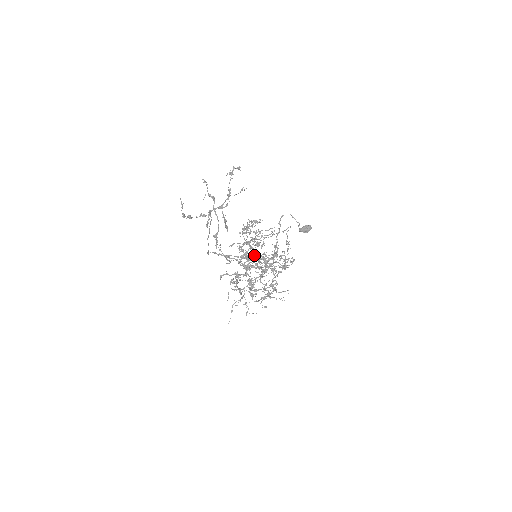
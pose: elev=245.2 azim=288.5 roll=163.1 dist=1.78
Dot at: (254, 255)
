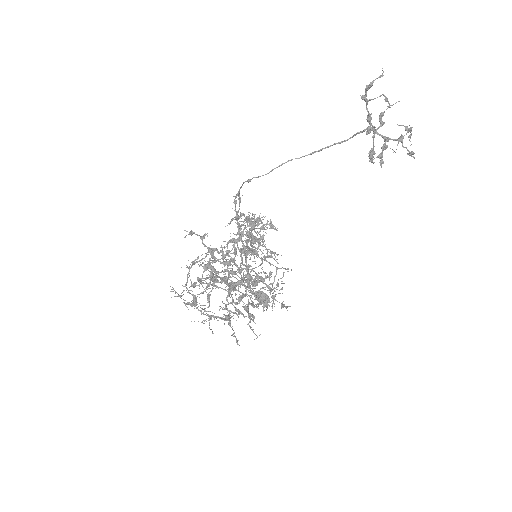
Dot at: occluded
